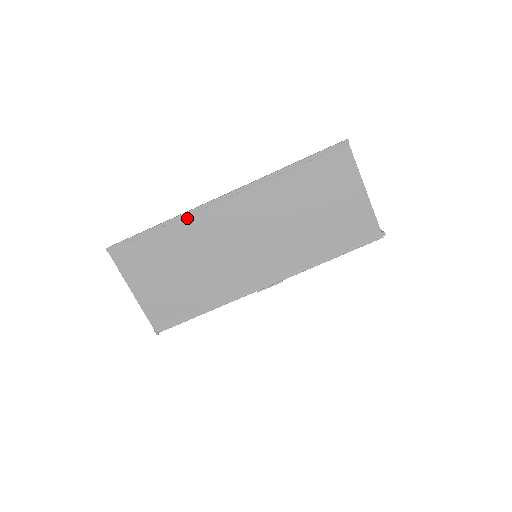
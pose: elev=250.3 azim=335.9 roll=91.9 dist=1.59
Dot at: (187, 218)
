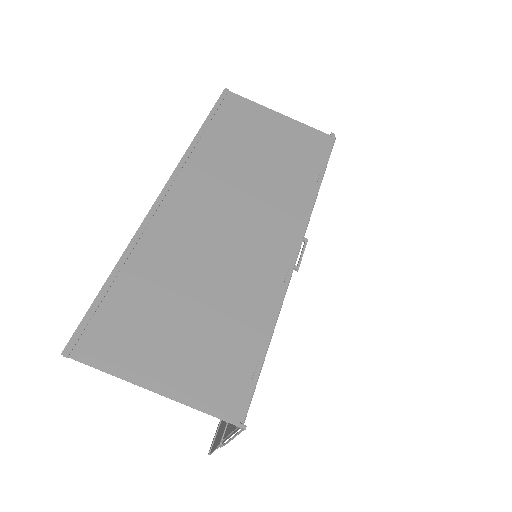
Dot at: (143, 237)
